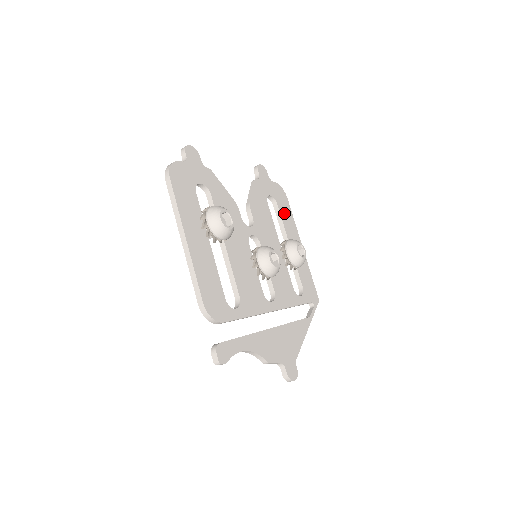
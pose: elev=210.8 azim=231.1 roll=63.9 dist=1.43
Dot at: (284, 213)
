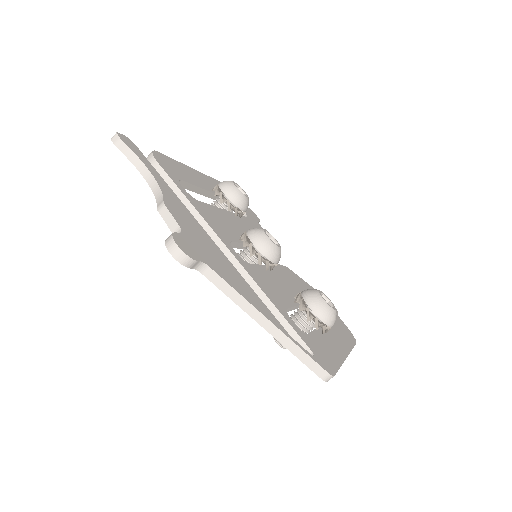
Dot at: (338, 329)
